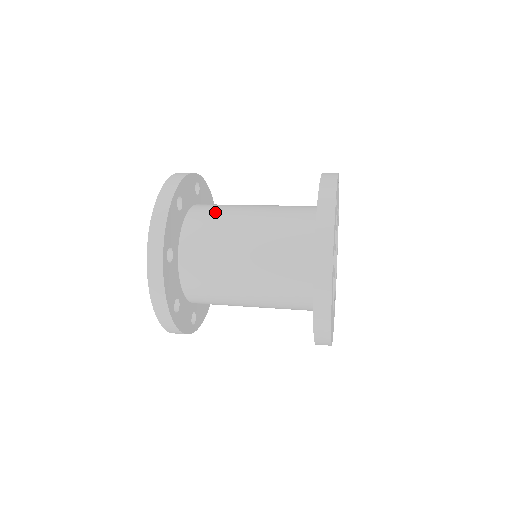
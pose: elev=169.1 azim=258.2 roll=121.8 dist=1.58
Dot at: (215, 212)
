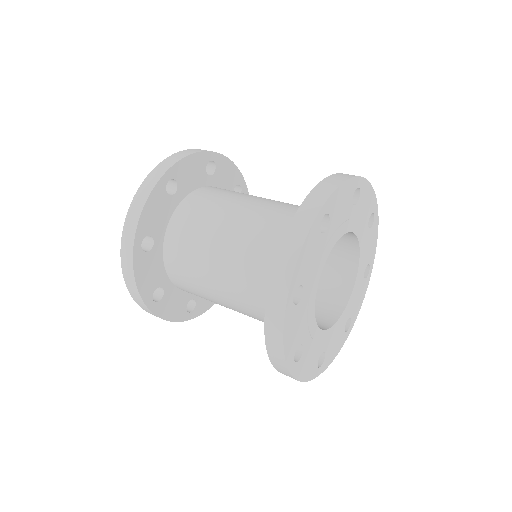
Dot at: (210, 201)
